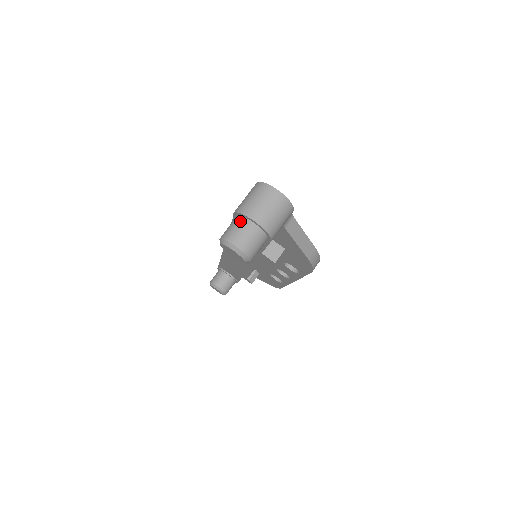
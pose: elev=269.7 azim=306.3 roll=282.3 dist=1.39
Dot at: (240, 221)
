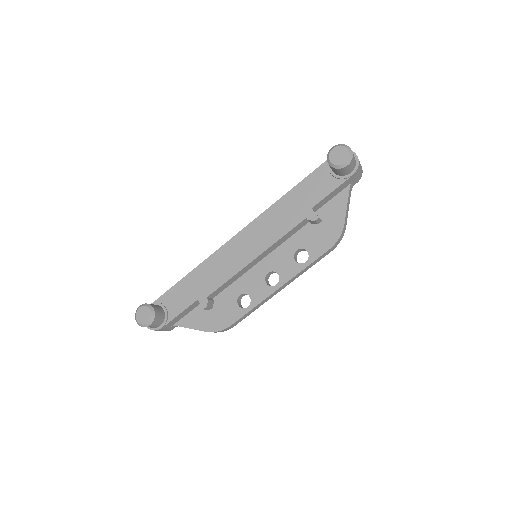
Dot at: occluded
